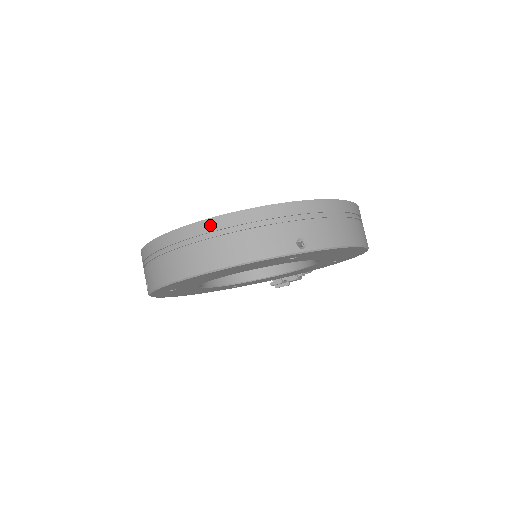
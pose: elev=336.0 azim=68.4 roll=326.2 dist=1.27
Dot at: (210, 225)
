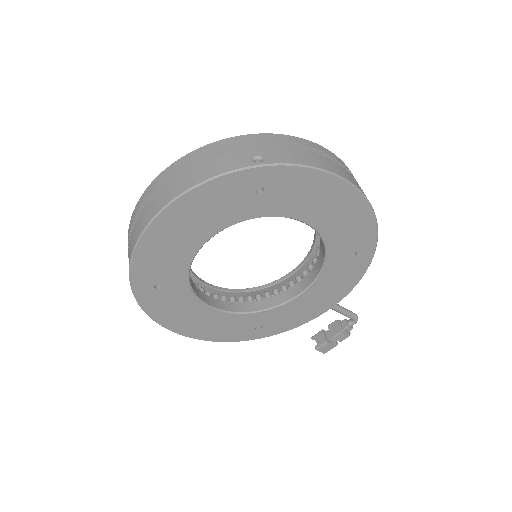
Dot at: (168, 171)
